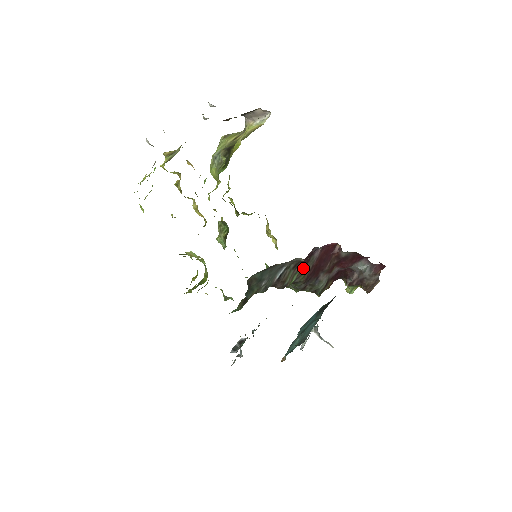
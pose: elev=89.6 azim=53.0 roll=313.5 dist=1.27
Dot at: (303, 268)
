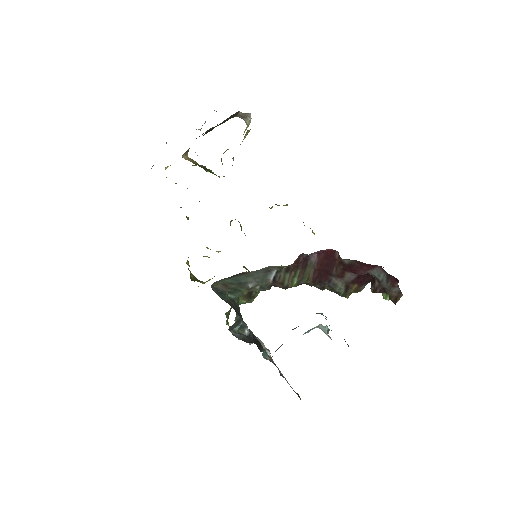
Dot at: (302, 271)
